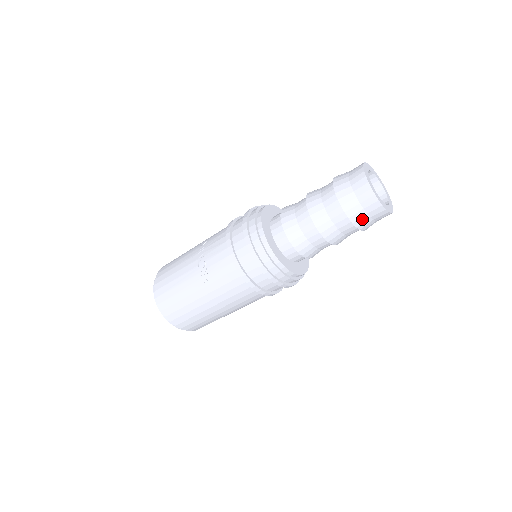
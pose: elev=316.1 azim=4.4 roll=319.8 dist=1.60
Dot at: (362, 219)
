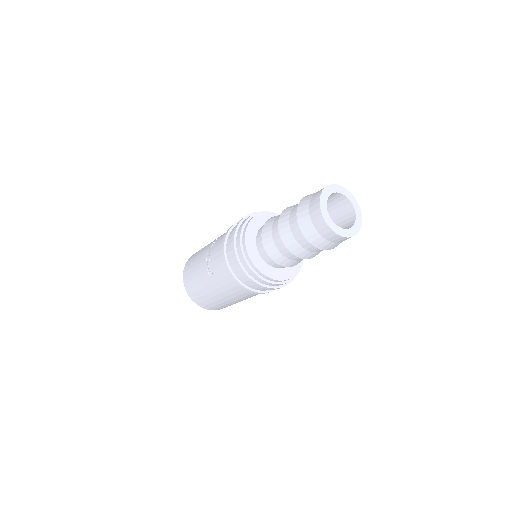
Dot at: (319, 240)
